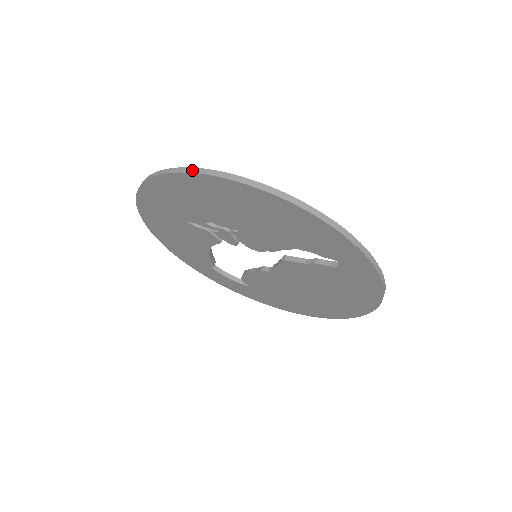
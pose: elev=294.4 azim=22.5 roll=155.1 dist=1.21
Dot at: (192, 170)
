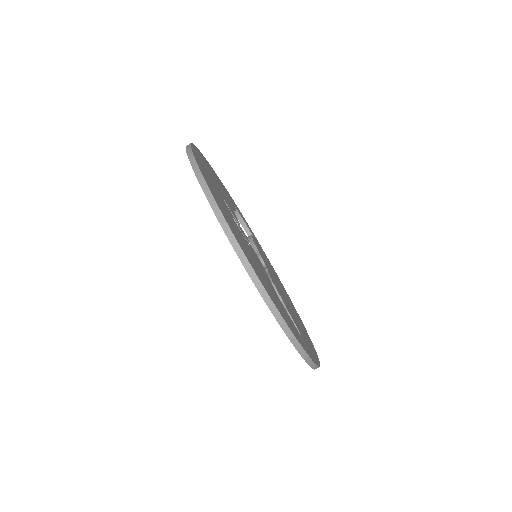
Dot at: (219, 216)
